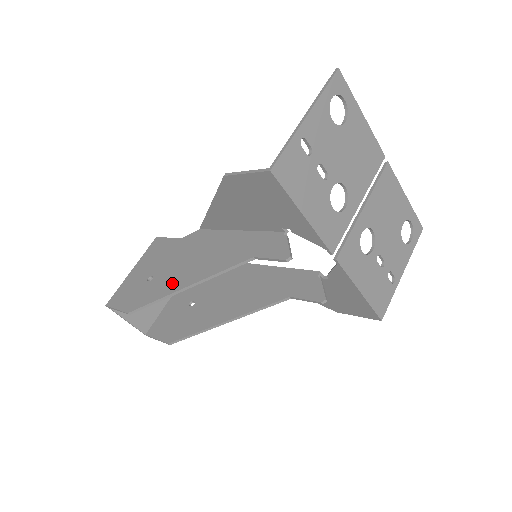
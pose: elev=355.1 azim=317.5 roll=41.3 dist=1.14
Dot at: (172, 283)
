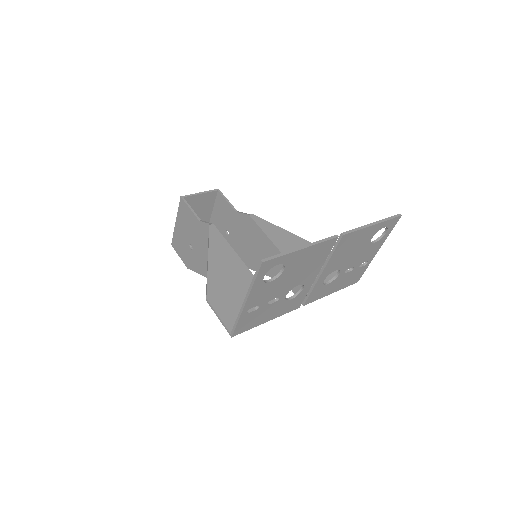
Dot at: (206, 268)
